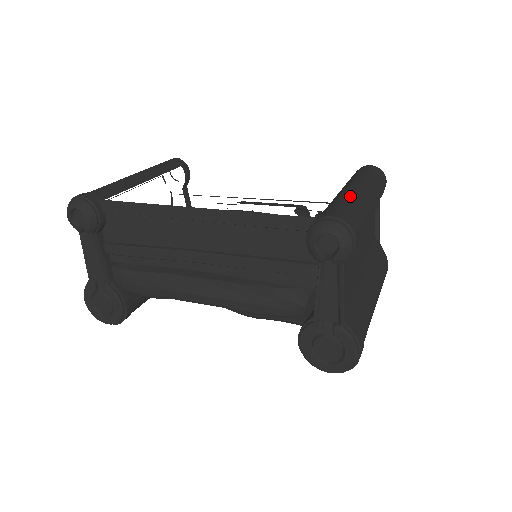
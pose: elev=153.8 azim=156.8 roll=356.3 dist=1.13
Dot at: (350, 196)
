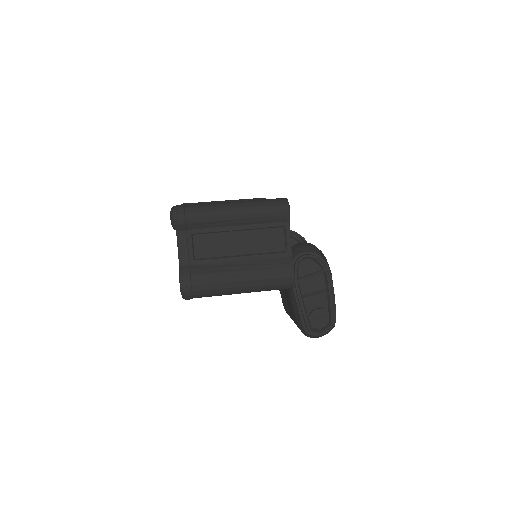
Dot at: (214, 203)
